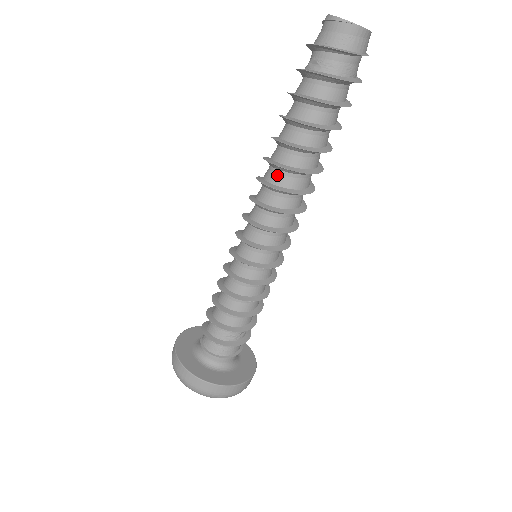
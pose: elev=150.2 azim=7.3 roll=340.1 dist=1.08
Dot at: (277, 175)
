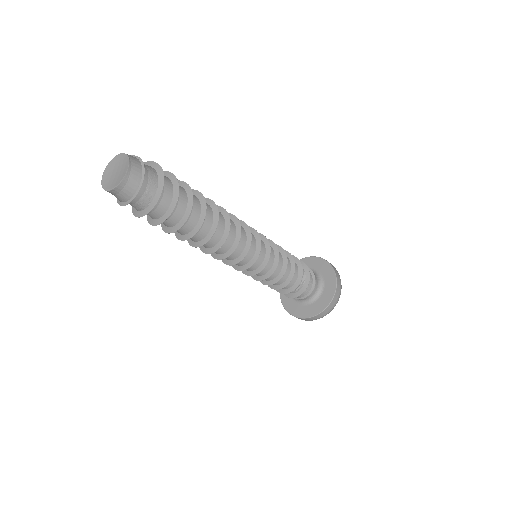
Dot at: occluded
